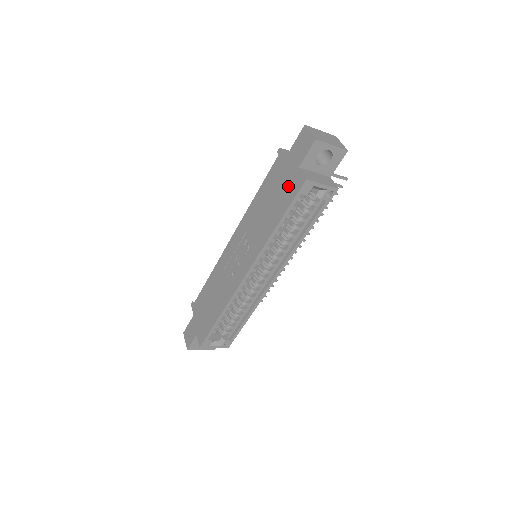
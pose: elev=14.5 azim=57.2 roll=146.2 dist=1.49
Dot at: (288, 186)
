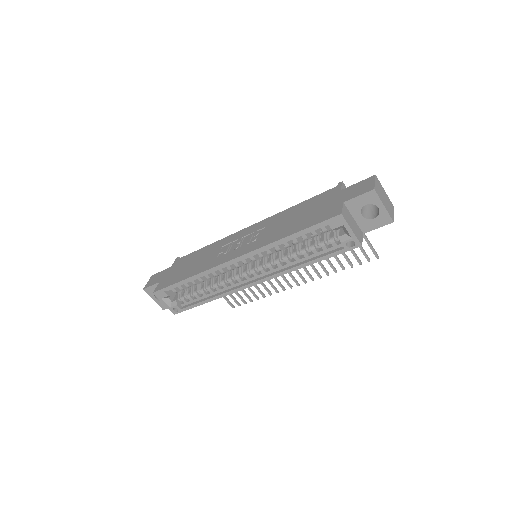
Dot at: (324, 211)
